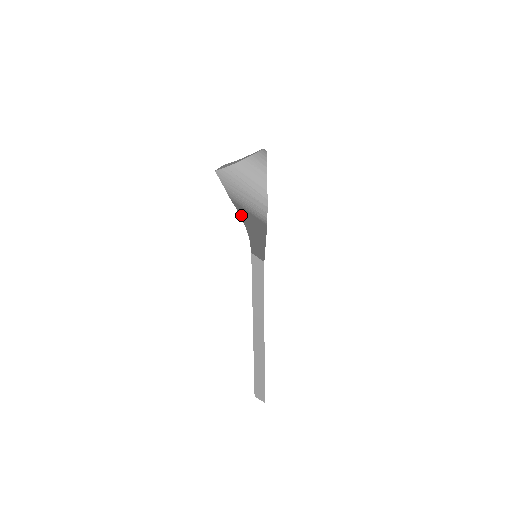
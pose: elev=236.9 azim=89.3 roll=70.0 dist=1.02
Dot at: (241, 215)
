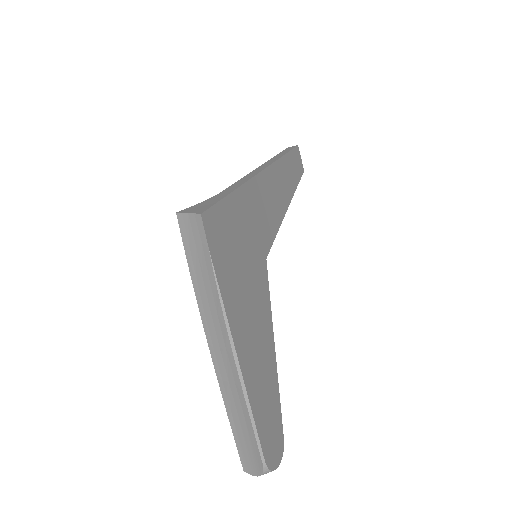
Dot at: occluded
